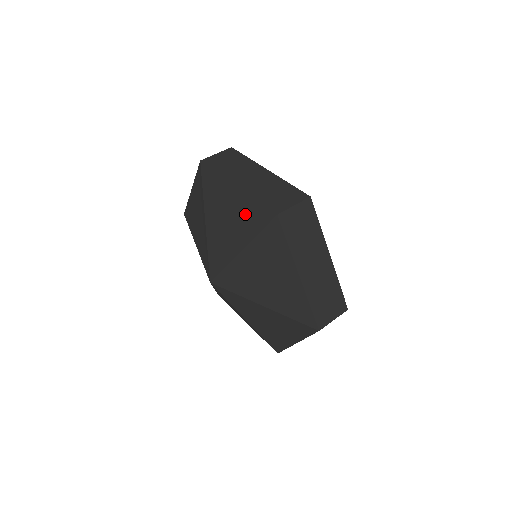
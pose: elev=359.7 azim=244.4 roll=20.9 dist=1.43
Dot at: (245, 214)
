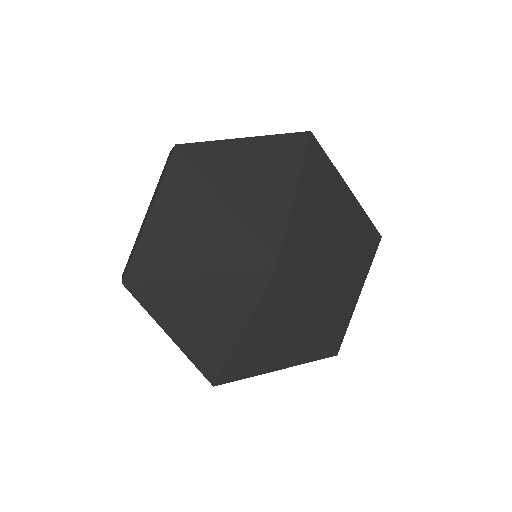
Dot at: (276, 154)
